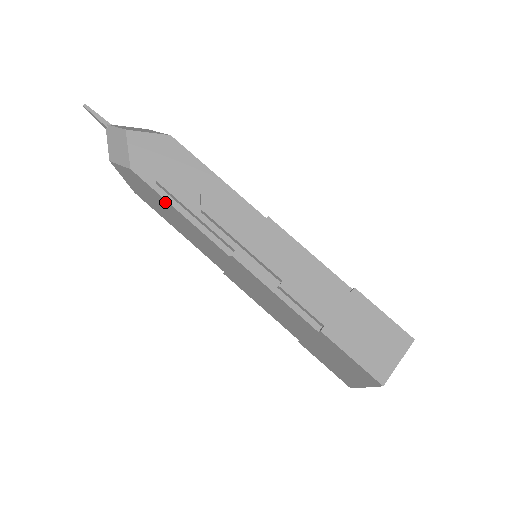
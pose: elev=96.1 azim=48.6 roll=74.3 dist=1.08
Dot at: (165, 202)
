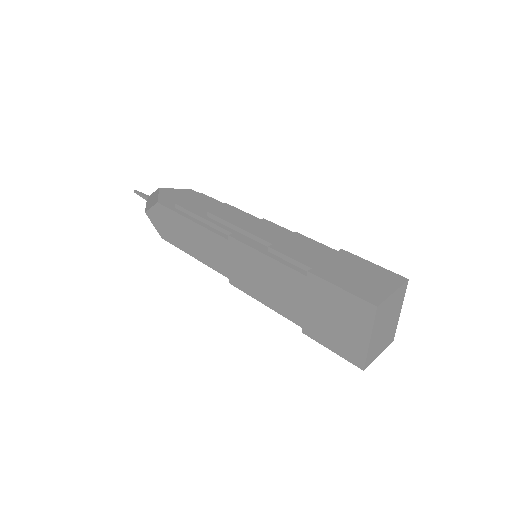
Dot at: (180, 219)
